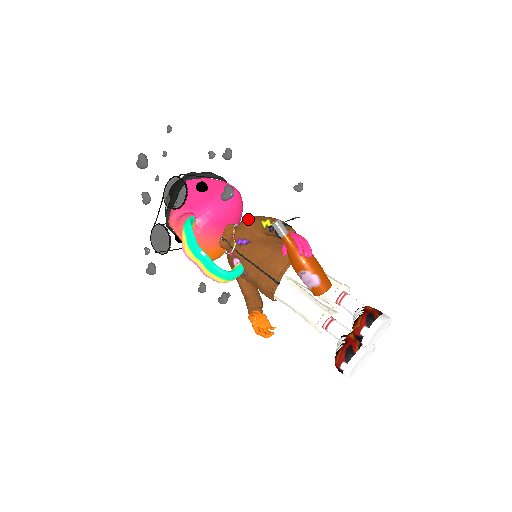
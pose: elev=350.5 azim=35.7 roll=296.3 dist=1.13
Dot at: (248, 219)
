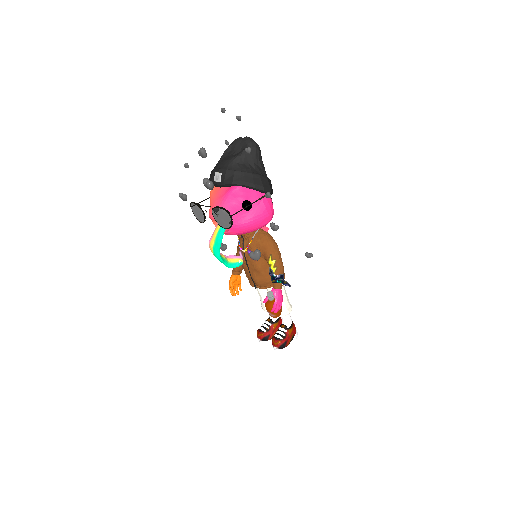
Dot at: (264, 245)
